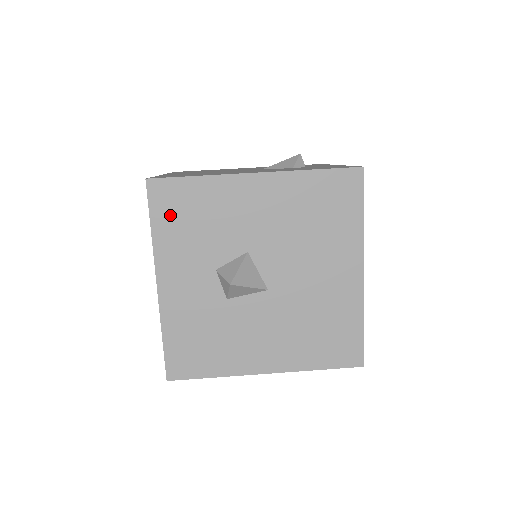
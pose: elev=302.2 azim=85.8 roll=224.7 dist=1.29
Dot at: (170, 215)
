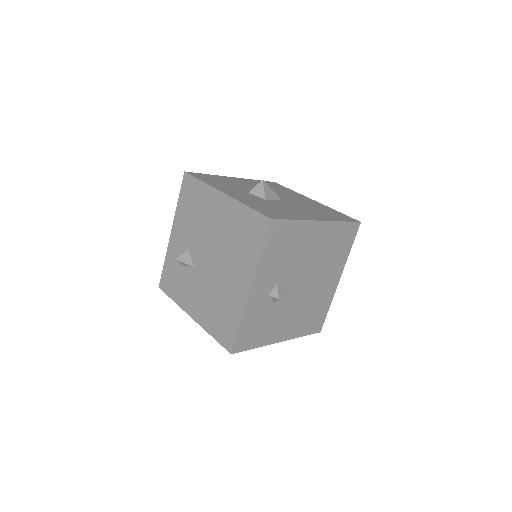
Dot at: (207, 179)
